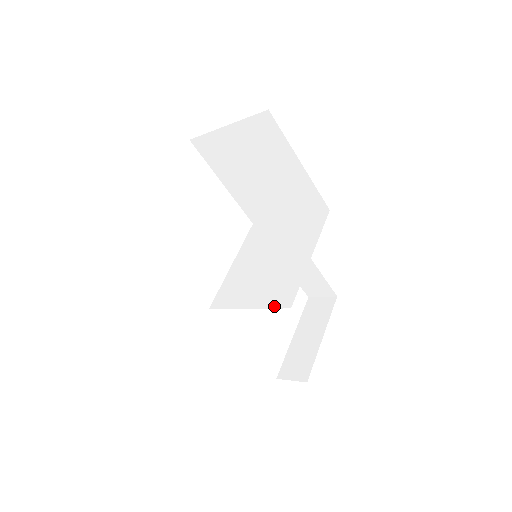
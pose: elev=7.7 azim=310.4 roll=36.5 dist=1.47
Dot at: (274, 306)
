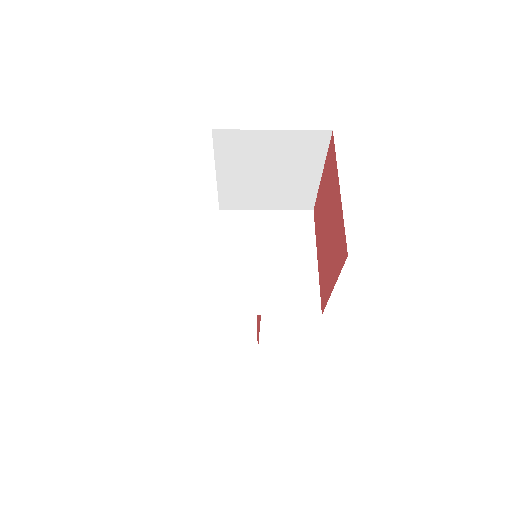
Dot at: (302, 313)
